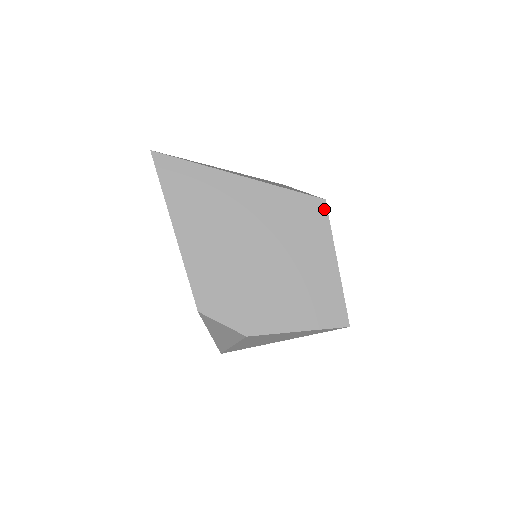
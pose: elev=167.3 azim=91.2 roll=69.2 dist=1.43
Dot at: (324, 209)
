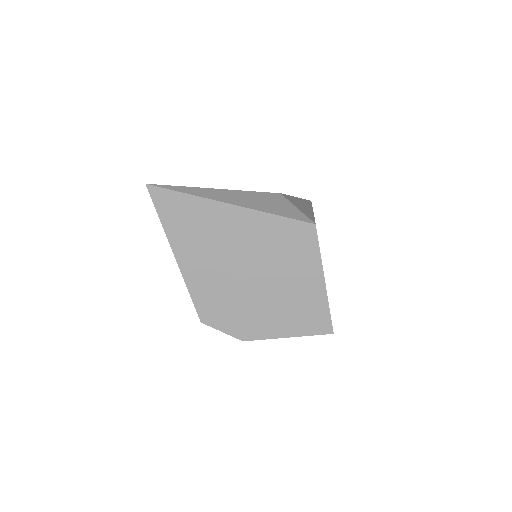
Dot at: (314, 233)
